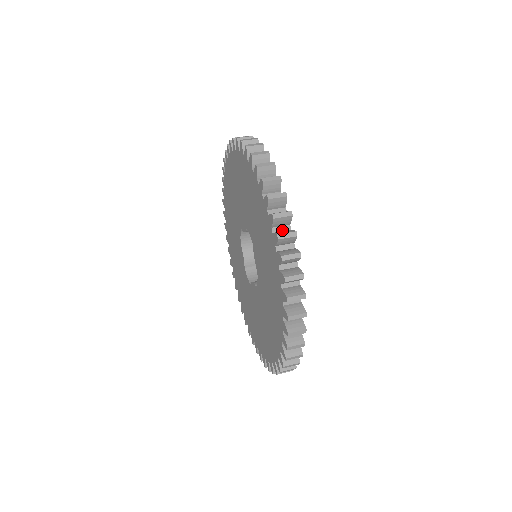
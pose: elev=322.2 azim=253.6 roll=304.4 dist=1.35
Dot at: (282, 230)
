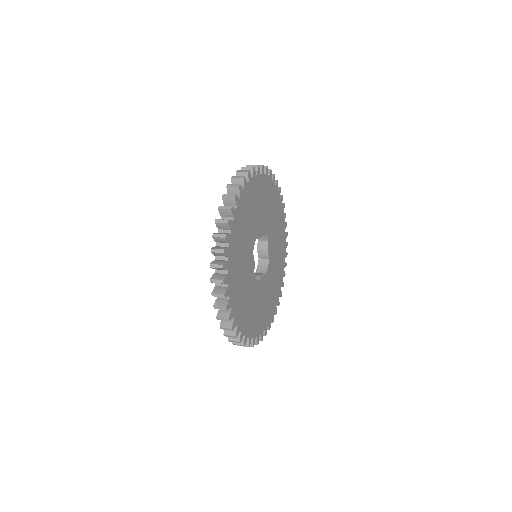
Dot at: occluded
